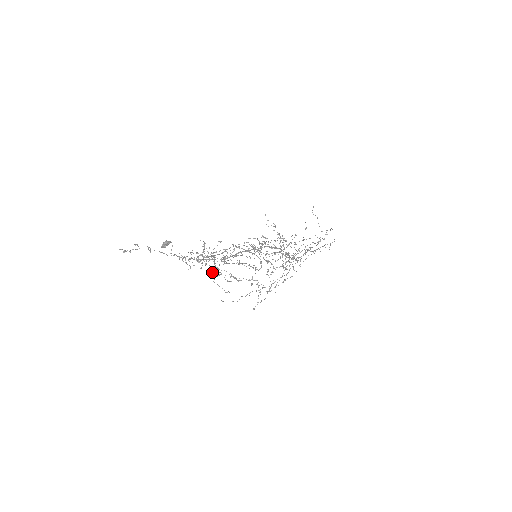
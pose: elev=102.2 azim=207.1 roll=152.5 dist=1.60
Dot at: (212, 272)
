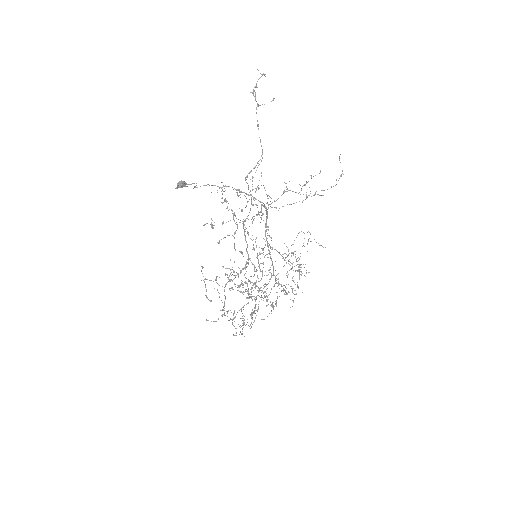
Dot at: (219, 242)
